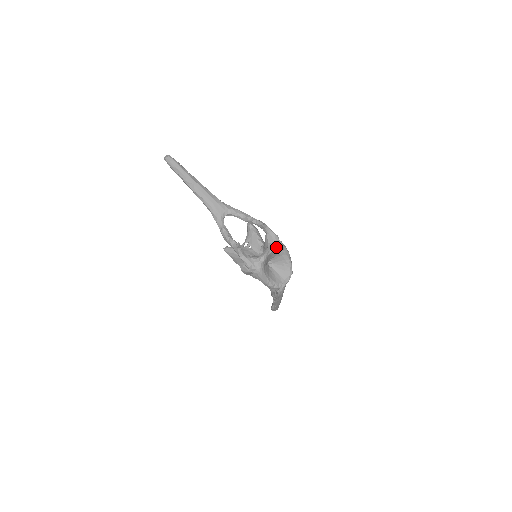
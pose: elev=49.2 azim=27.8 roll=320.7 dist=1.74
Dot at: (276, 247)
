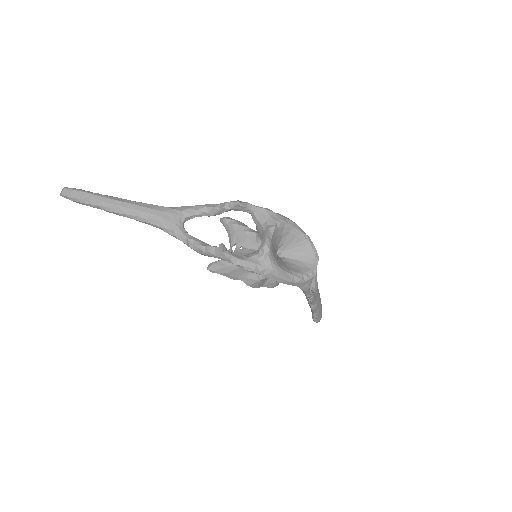
Dot at: (275, 224)
